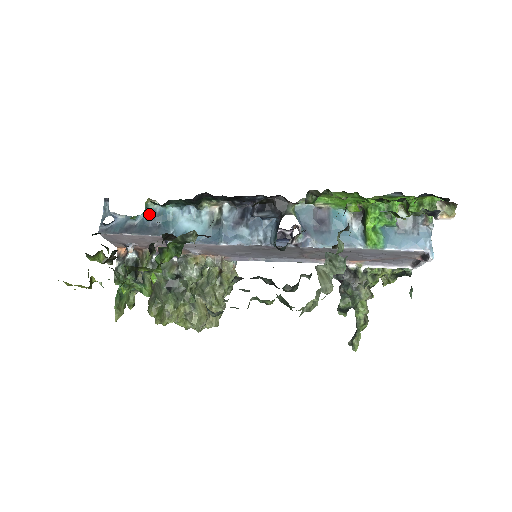
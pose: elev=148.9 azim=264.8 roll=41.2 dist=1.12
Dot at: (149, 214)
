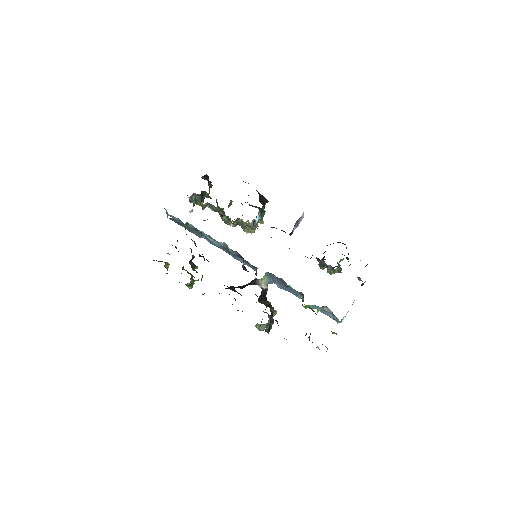
Dot at: (190, 227)
